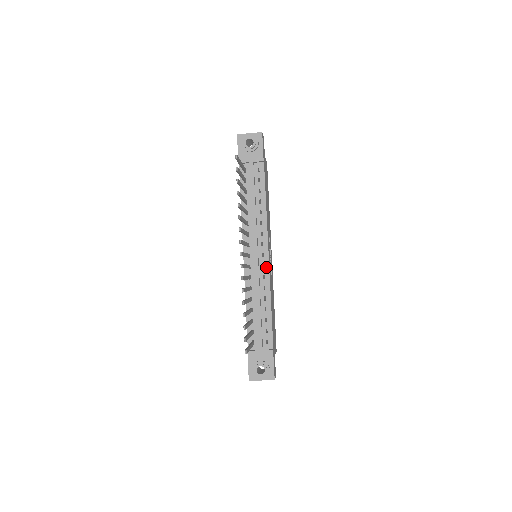
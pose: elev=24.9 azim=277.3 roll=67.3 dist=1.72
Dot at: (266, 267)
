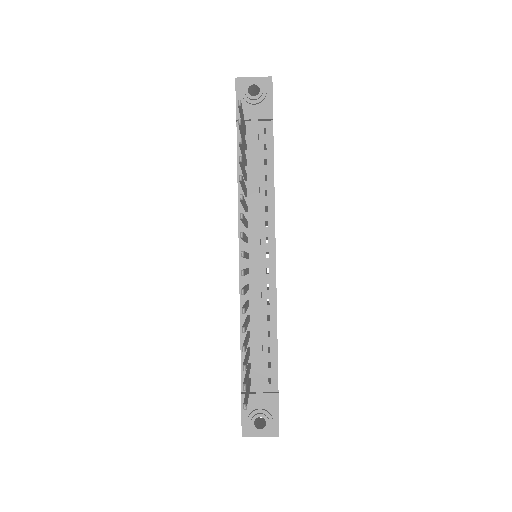
Dot at: (271, 273)
